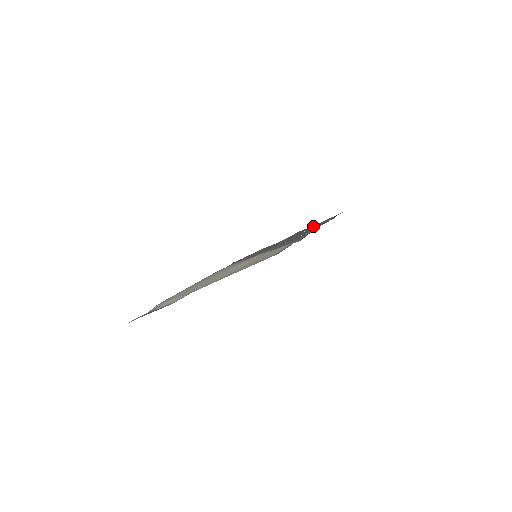
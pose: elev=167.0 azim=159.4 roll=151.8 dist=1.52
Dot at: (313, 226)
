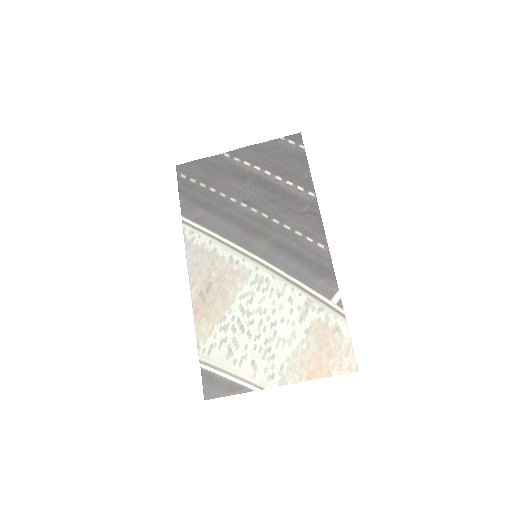
Dot at: (276, 163)
